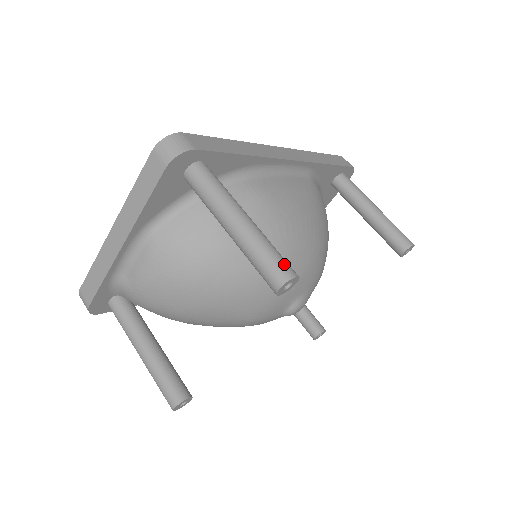
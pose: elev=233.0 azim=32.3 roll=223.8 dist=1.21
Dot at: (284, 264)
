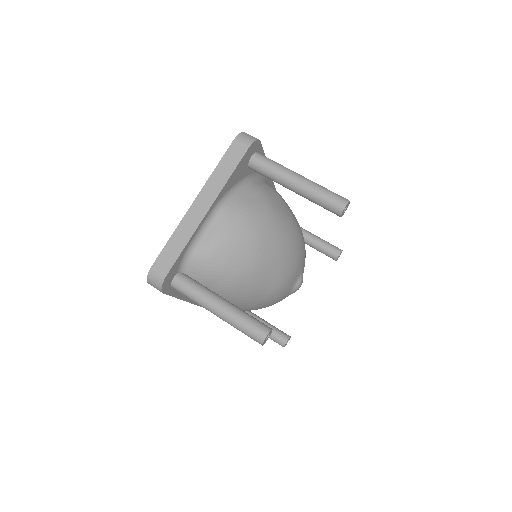
Dot at: (340, 196)
